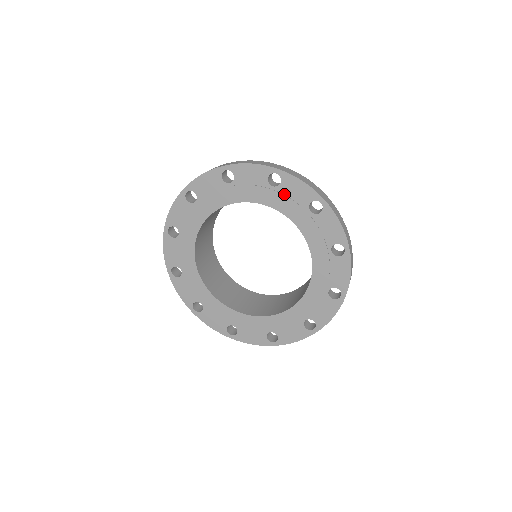
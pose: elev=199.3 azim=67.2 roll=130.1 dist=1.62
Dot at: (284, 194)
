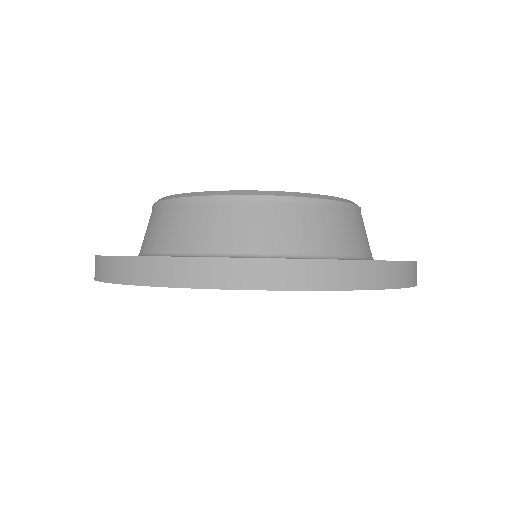
Dot at: occluded
